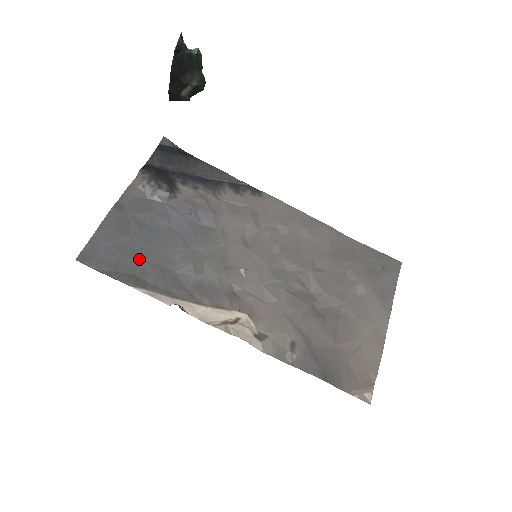
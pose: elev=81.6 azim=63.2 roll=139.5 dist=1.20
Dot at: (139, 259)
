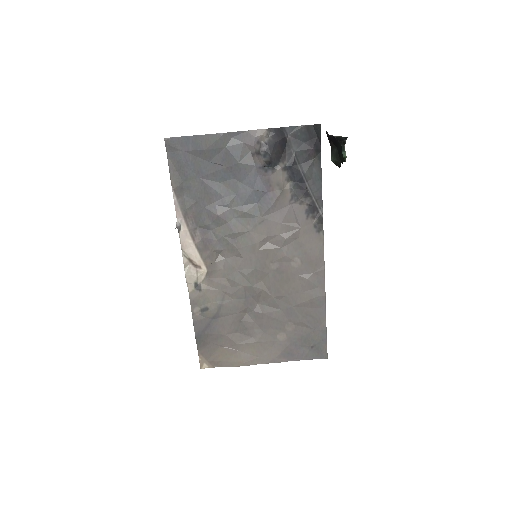
Dot at: (197, 178)
